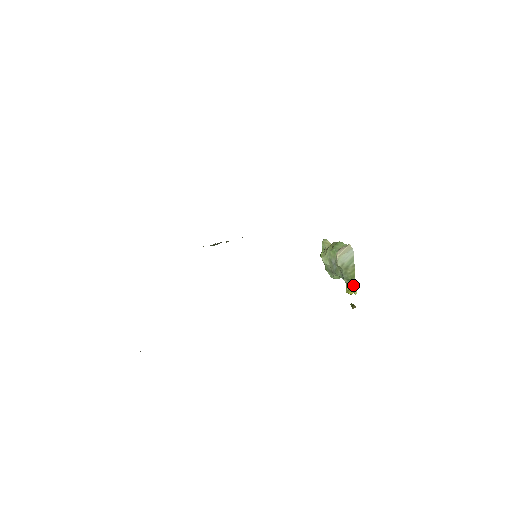
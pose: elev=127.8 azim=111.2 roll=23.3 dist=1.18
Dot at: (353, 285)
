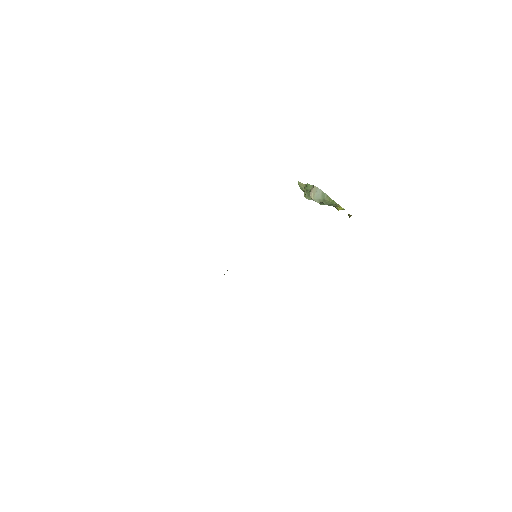
Dot at: (337, 206)
